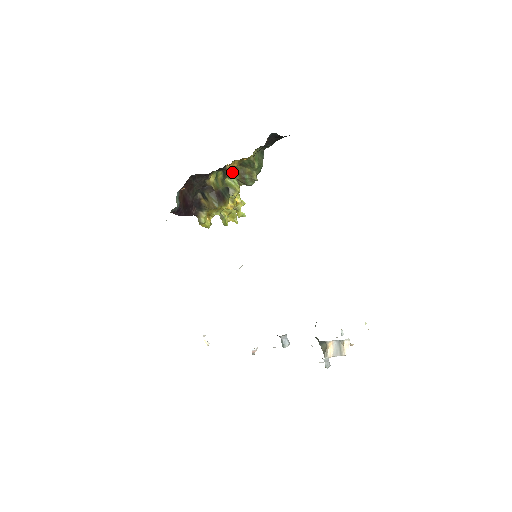
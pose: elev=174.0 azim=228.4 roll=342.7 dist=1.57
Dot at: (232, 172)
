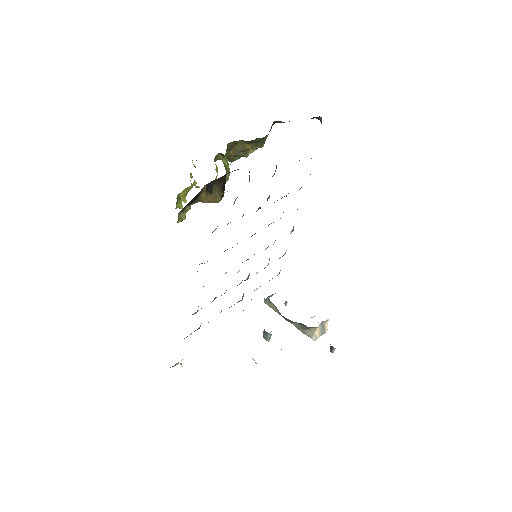
Dot at: (228, 148)
